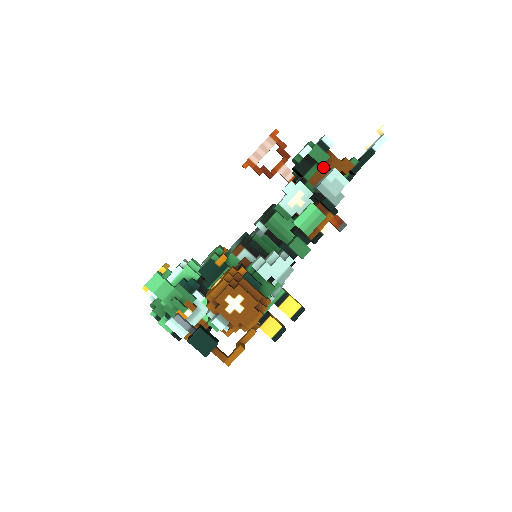
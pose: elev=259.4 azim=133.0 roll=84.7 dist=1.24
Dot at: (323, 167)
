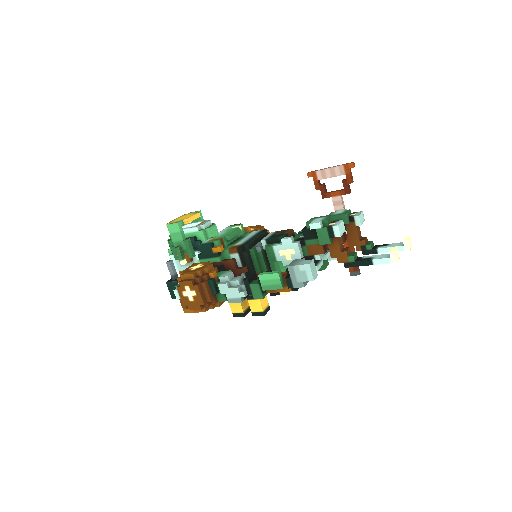
Dot at: (354, 229)
